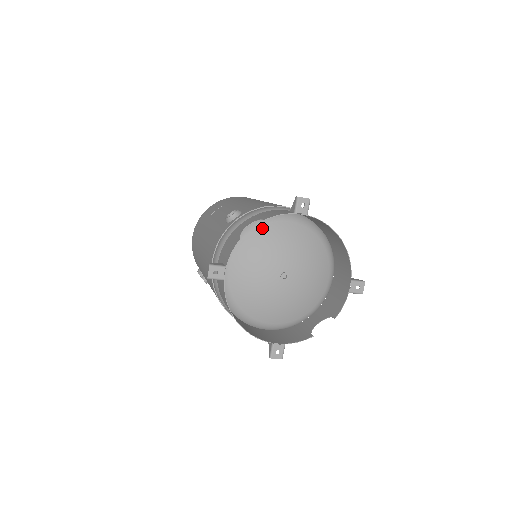
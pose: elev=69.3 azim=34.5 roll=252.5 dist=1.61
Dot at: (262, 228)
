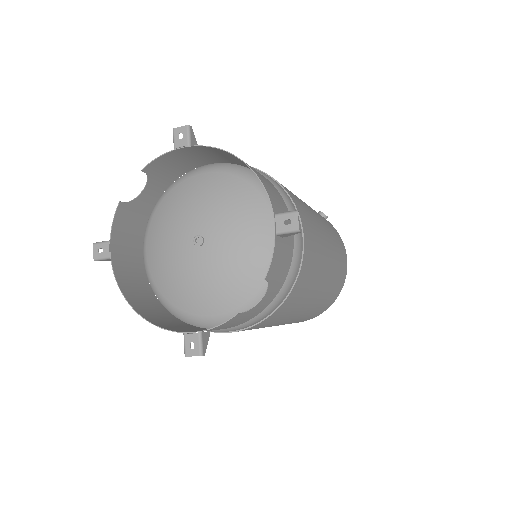
Dot at: (172, 192)
